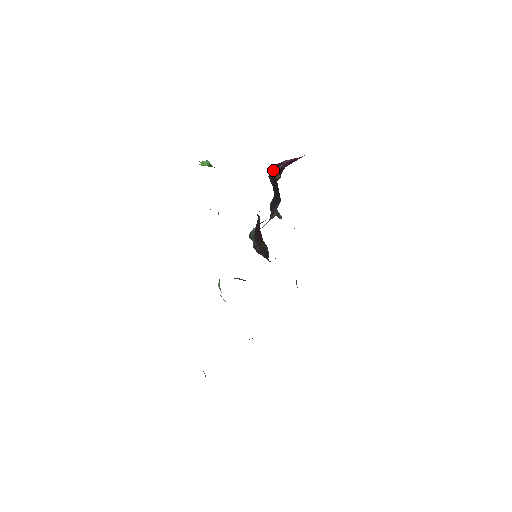
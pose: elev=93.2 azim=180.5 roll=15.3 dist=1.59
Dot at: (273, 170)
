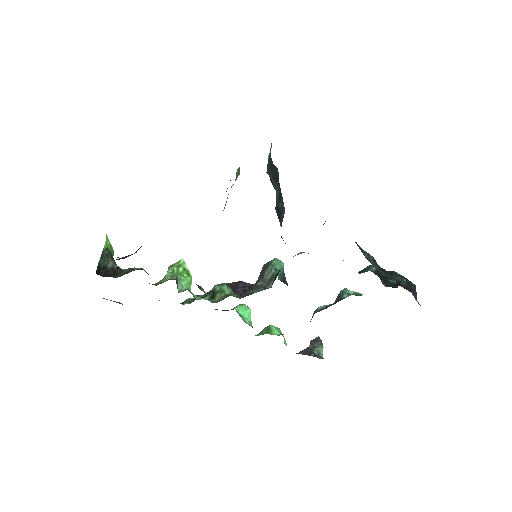
Dot at: occluded
